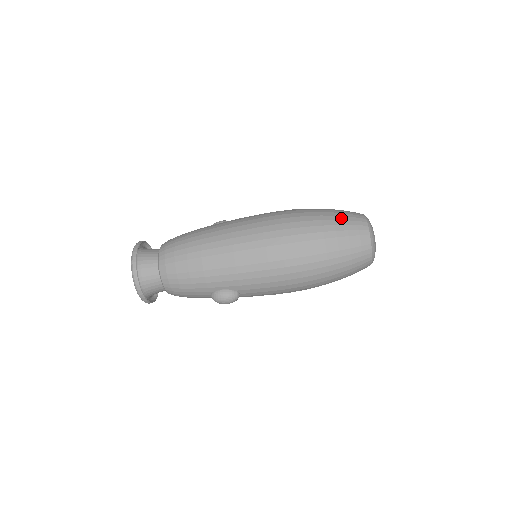
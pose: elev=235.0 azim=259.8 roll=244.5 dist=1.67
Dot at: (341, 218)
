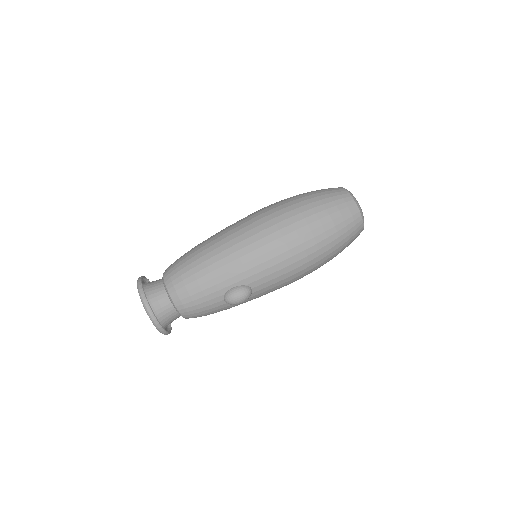
Dot at: (321, 191)
